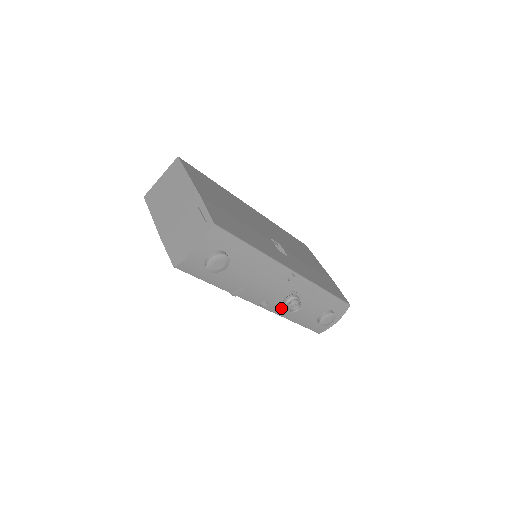
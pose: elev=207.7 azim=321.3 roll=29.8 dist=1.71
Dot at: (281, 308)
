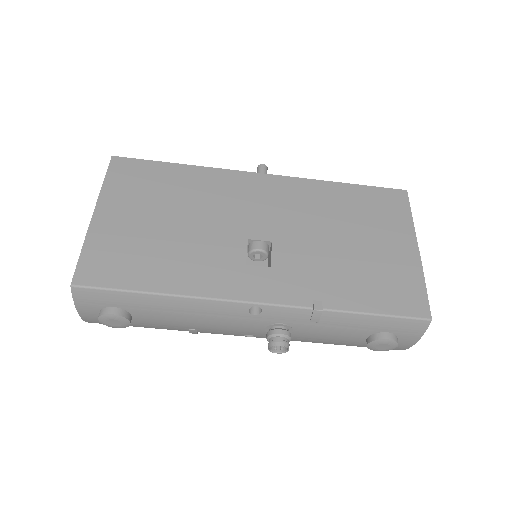
Dot at: occluded
